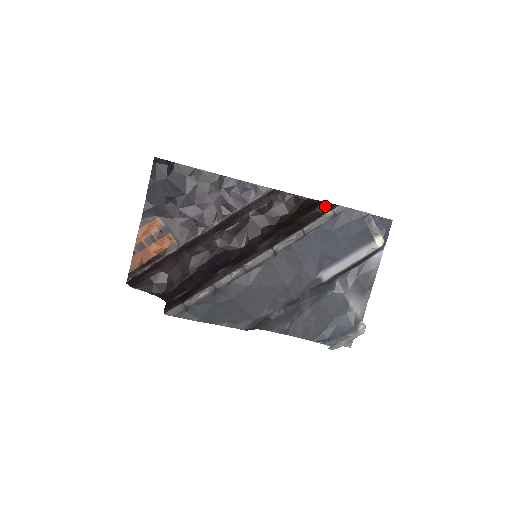
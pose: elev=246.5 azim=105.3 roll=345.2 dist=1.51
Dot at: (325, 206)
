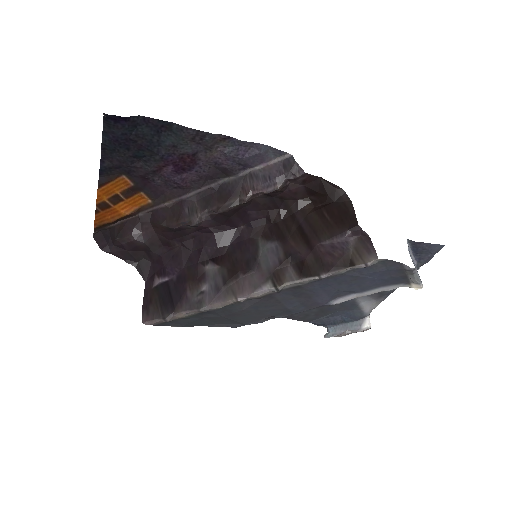
Dot at: (359, 233)
